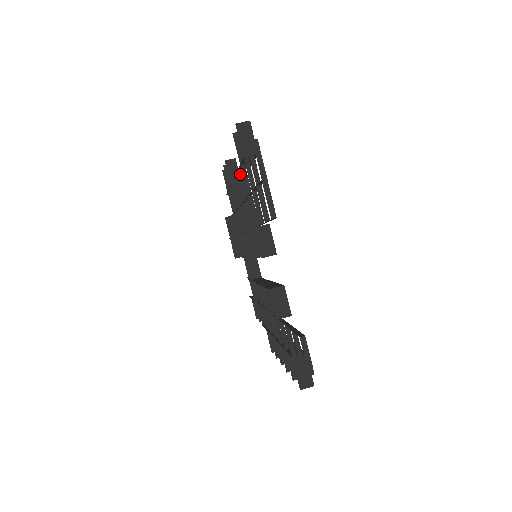
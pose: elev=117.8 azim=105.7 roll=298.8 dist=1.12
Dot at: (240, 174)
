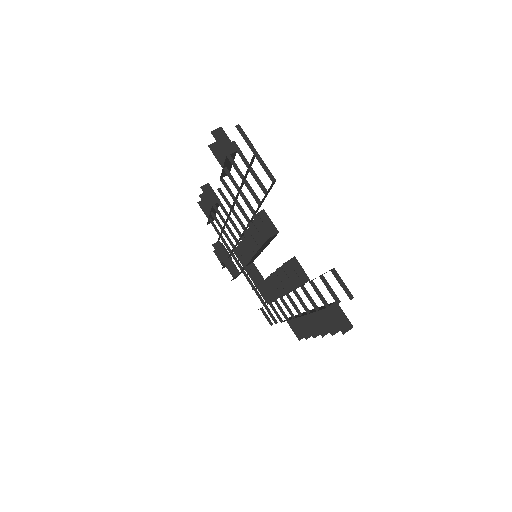
Dot at: (223, 182)
